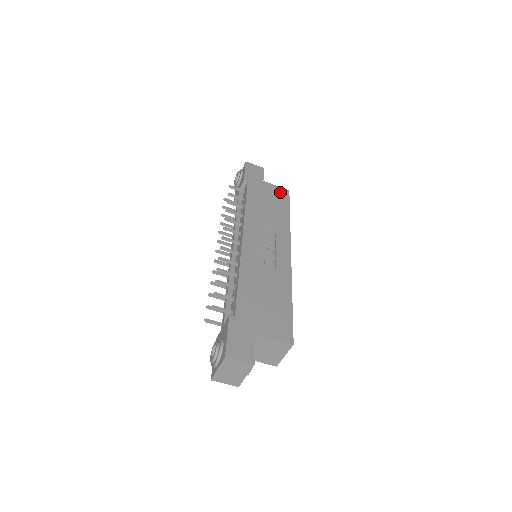
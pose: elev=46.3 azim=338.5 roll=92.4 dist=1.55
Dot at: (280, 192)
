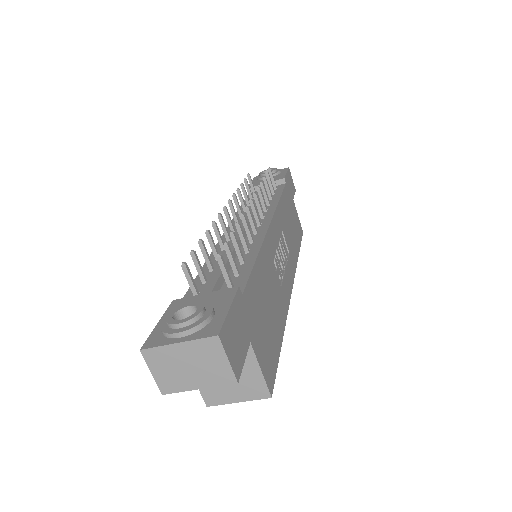
Dot at: (299, 224)
